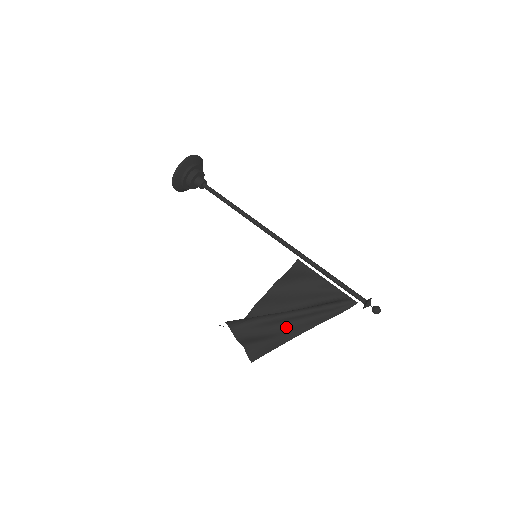
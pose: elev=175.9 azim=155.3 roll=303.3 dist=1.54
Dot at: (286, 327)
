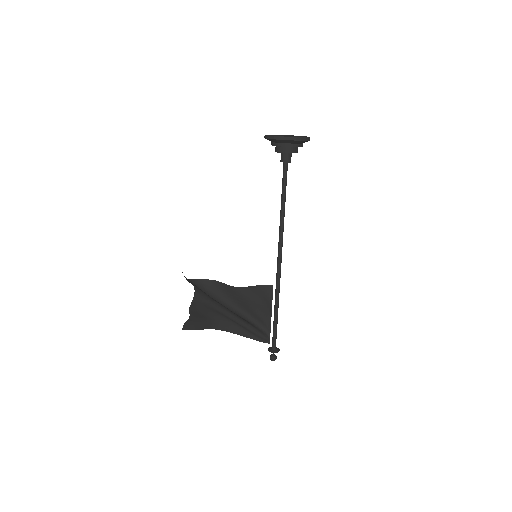
Dot at: (220, 319)
